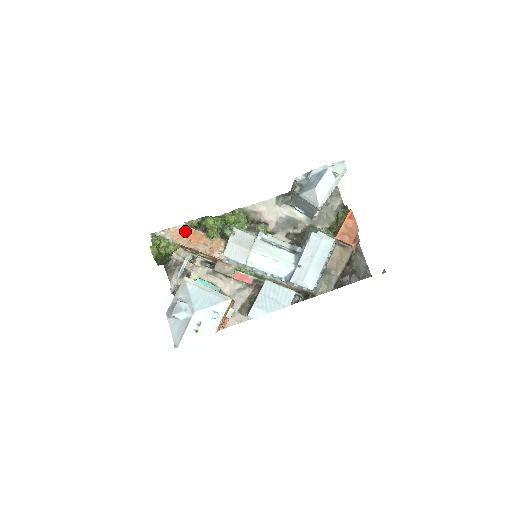
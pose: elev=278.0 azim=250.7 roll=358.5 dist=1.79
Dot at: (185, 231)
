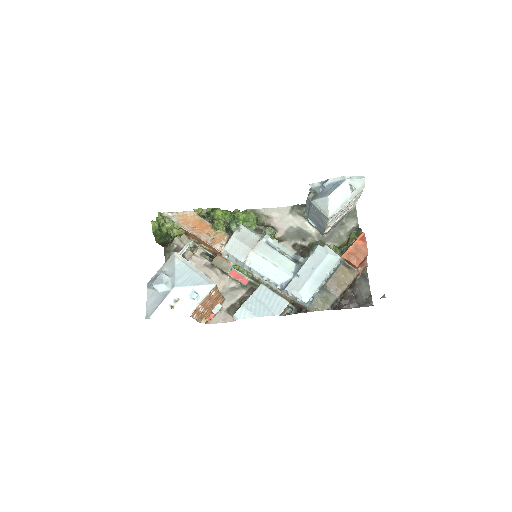
Dot at: (192, 218)
